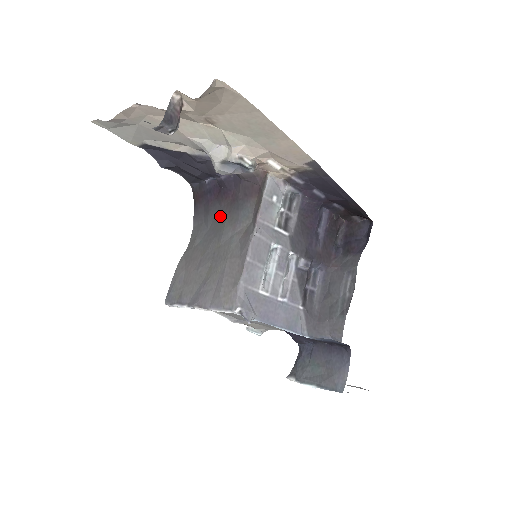
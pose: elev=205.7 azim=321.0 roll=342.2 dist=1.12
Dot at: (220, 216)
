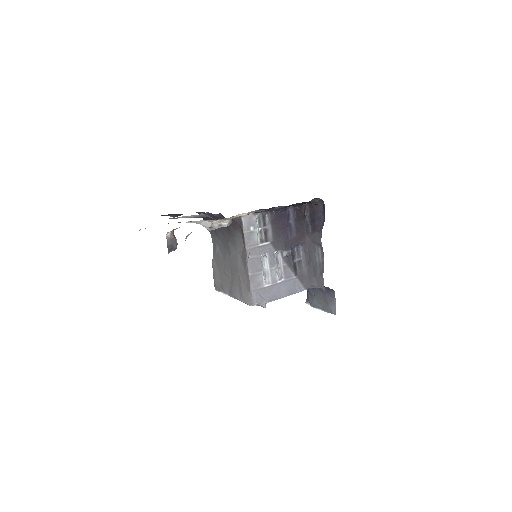
Dot at: (224, 237)
